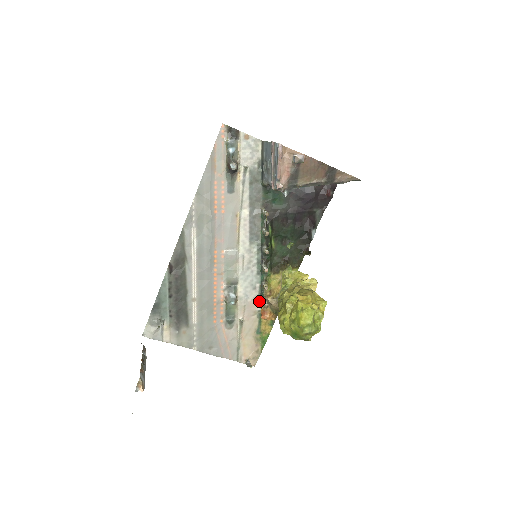
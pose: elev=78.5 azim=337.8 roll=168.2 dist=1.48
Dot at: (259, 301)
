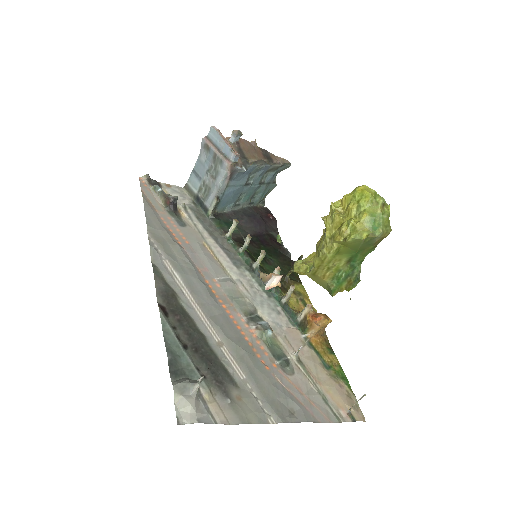
Dot at: (295, 327)
